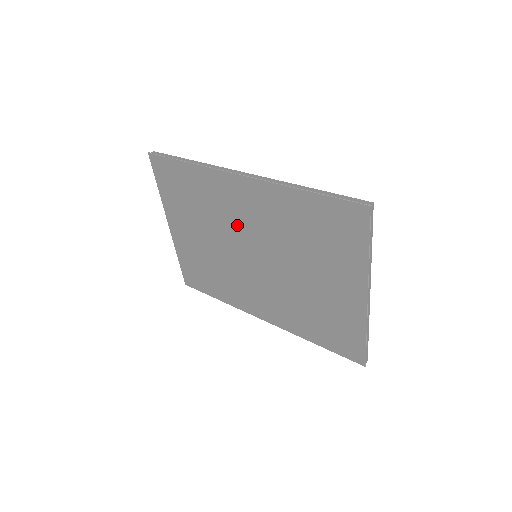
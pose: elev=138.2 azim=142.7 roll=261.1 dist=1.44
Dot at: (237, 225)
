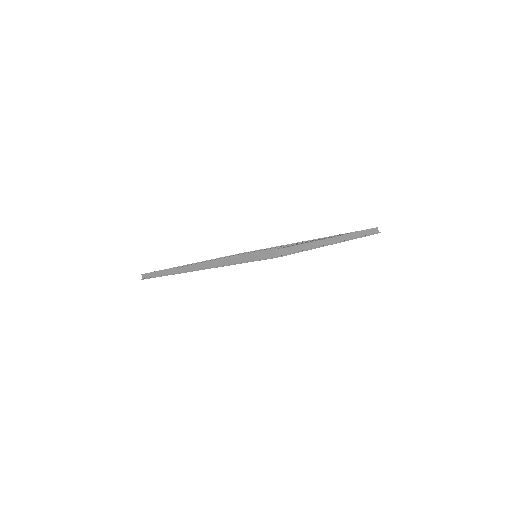
Dot at: occluded
